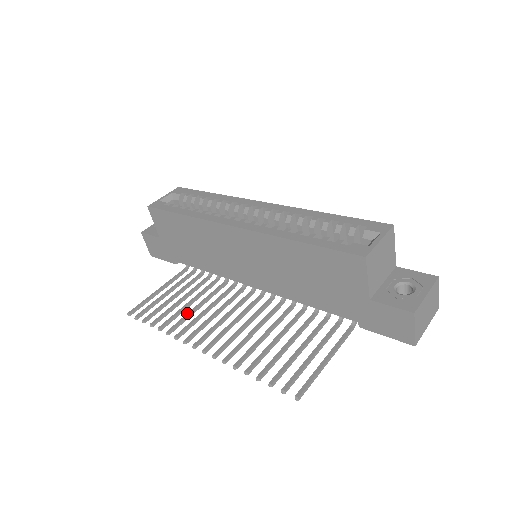
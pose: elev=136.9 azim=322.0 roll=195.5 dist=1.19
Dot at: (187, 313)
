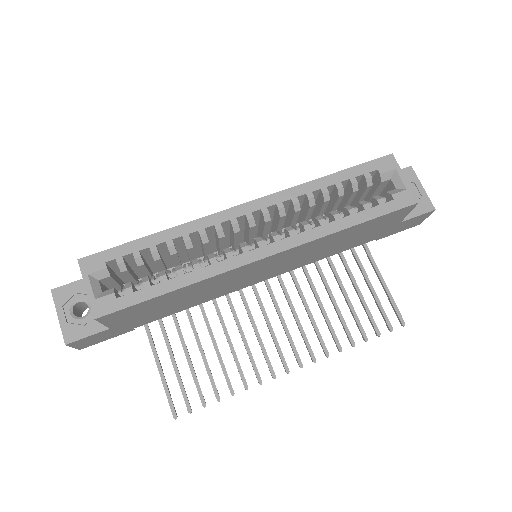
Dot at: (233, 357)
